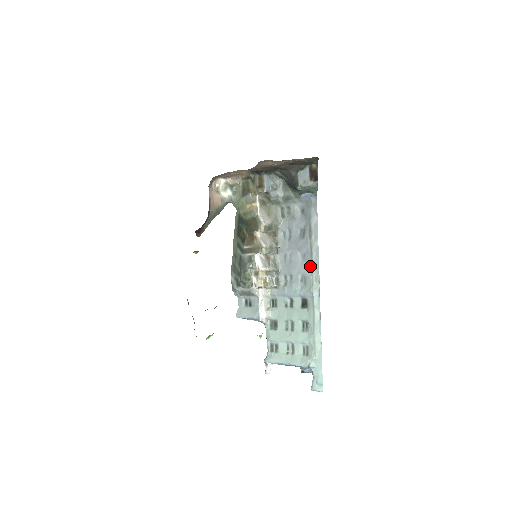
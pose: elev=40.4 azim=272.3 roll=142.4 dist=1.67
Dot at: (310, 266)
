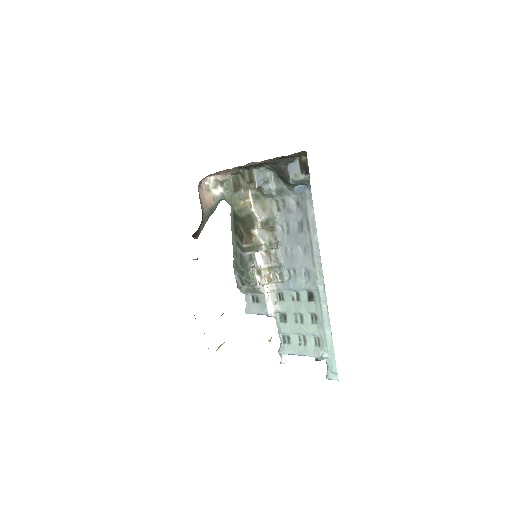
Dot at: (312, 260)
